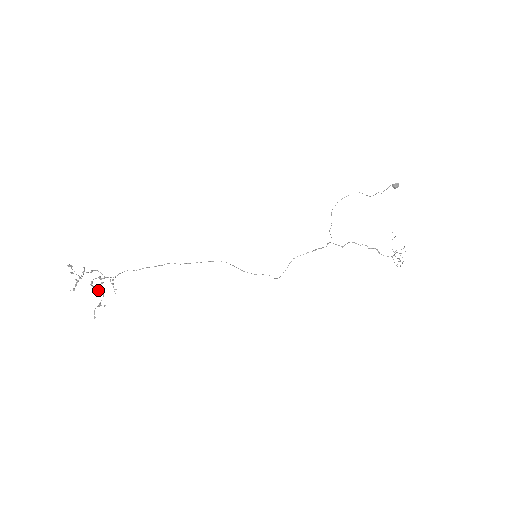
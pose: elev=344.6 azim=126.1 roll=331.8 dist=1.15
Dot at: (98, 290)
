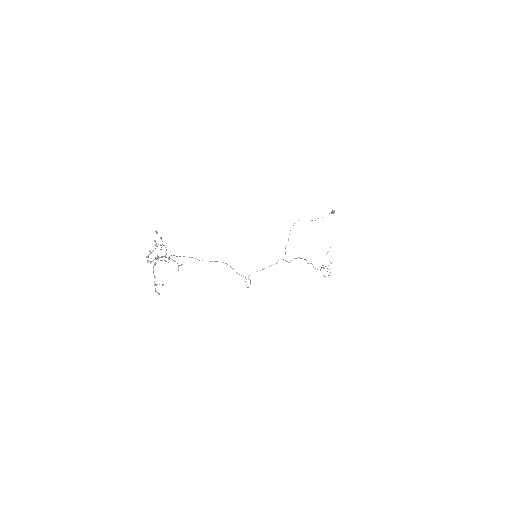
Dot at: occluded
